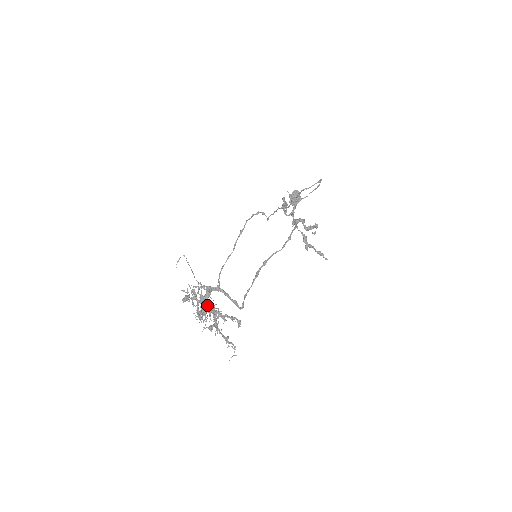
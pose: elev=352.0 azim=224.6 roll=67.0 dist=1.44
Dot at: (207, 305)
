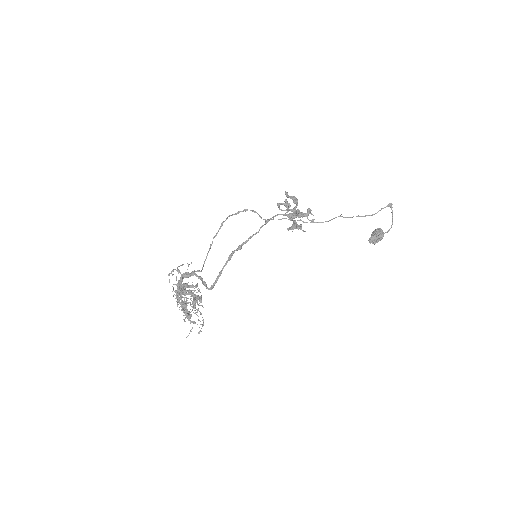
Dot at: occluded
